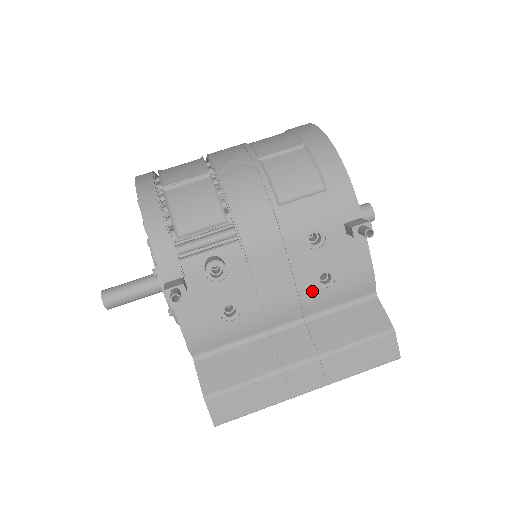
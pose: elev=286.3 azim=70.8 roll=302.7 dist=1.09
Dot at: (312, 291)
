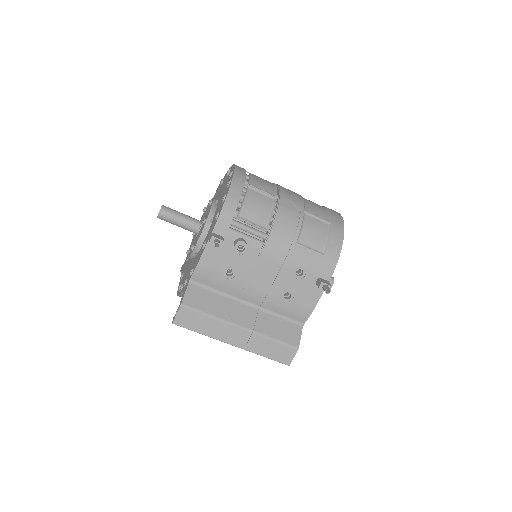
Dot at: (276, 297)
